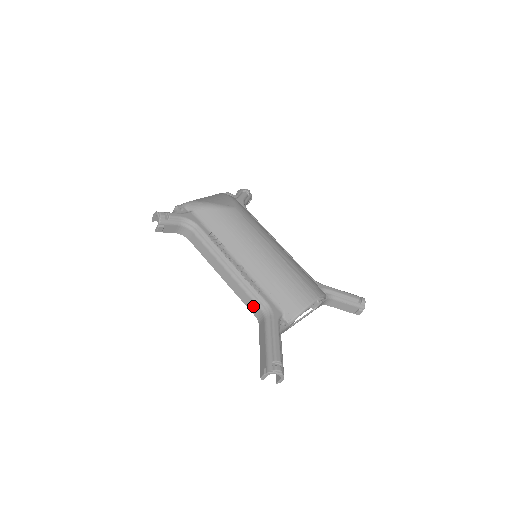
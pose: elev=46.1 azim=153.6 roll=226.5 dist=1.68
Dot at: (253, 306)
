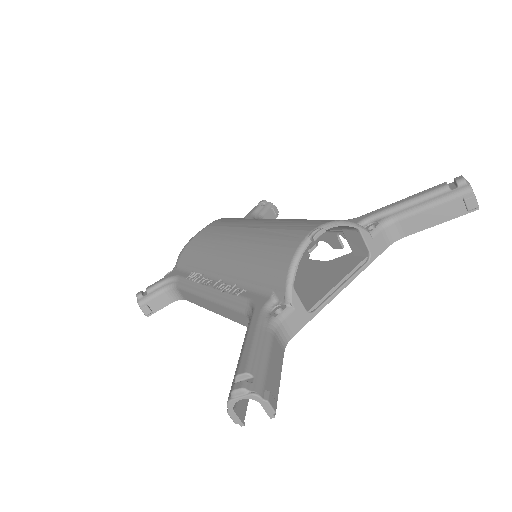
Dot at: (243, 319)
